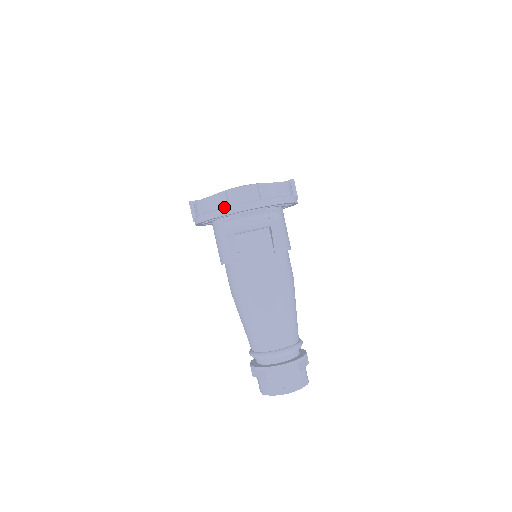
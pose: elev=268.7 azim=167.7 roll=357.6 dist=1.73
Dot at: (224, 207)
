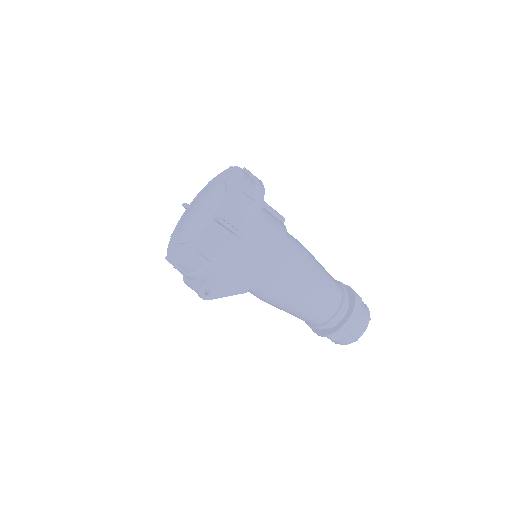
Dot at: occluded
